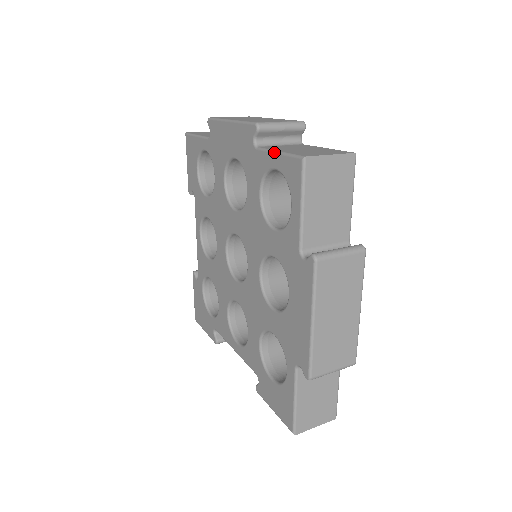
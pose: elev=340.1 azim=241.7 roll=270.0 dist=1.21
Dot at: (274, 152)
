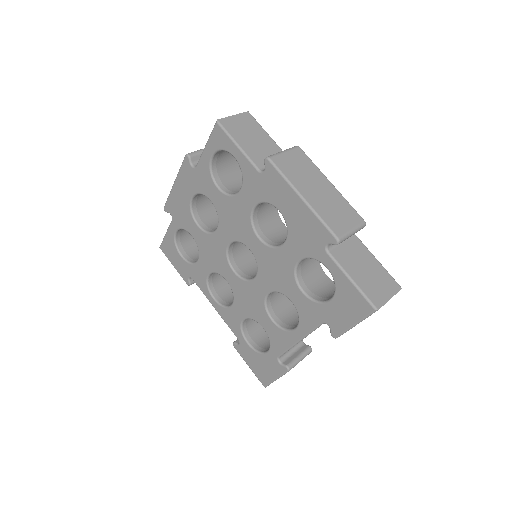
Dot at: (204, 149)
